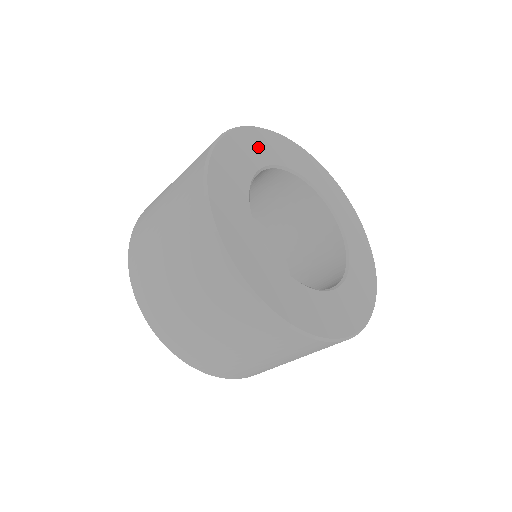
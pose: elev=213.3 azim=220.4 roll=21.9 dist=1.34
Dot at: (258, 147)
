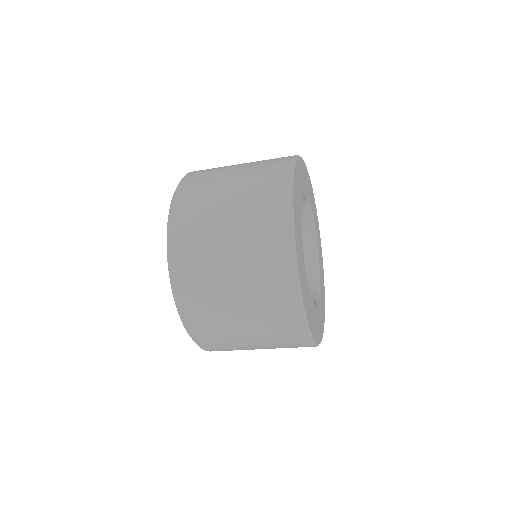
Dot at: (308, 185)
